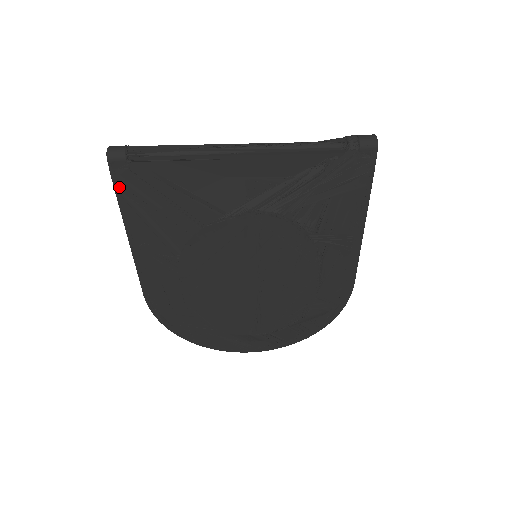
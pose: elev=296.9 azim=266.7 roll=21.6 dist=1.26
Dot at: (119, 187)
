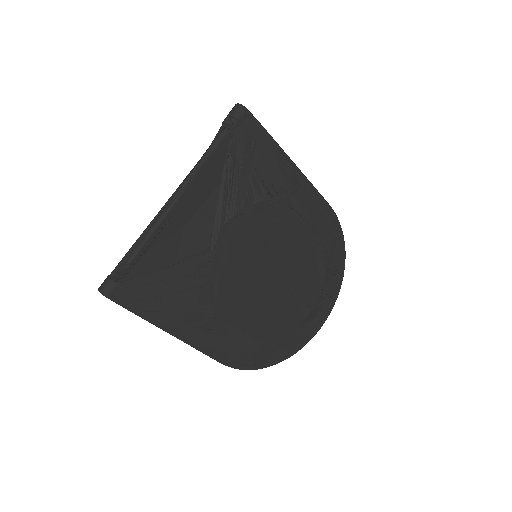
Dot at: (131, 307)
